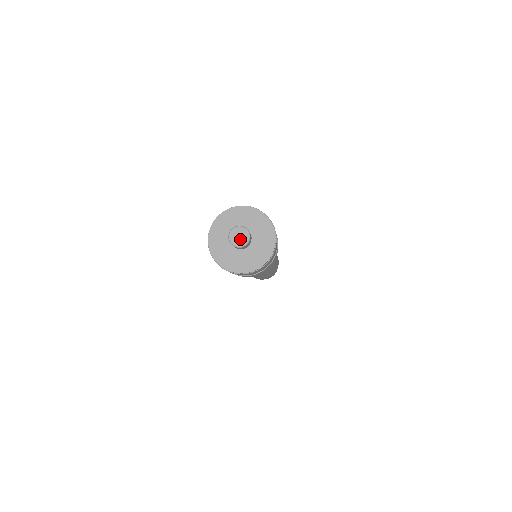
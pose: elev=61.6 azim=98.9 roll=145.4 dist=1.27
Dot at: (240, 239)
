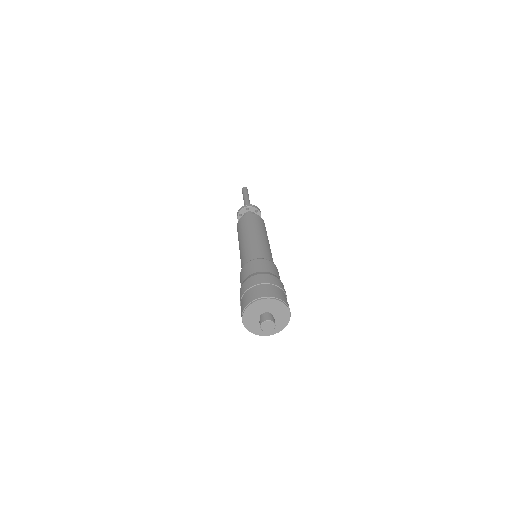
Dot at: (269, 328)
